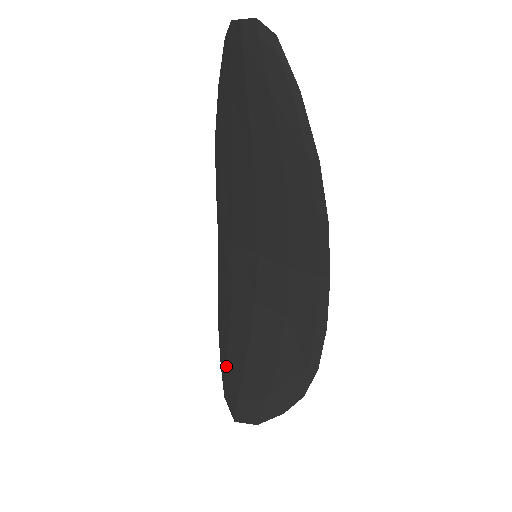
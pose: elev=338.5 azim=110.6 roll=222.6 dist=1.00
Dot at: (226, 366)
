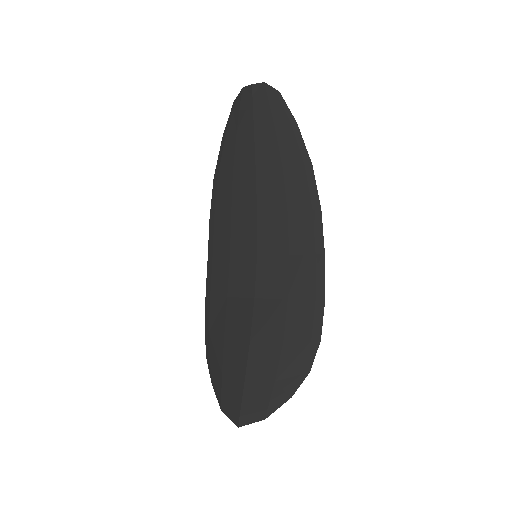
Dot at: (222, 377)
